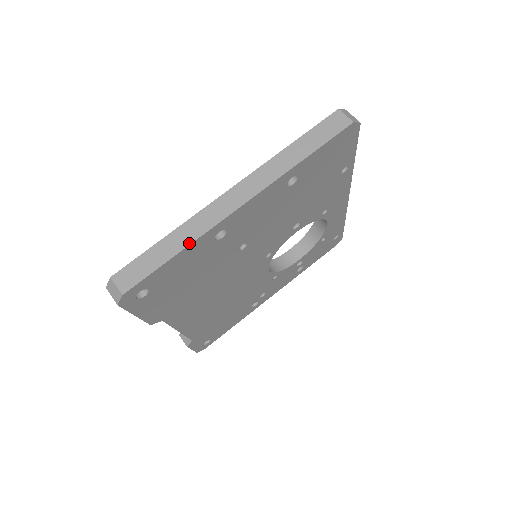
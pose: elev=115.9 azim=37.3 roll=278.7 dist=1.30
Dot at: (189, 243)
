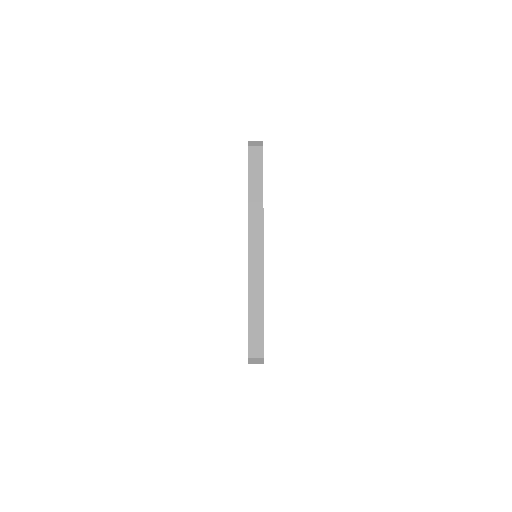
Dot at: occluded
